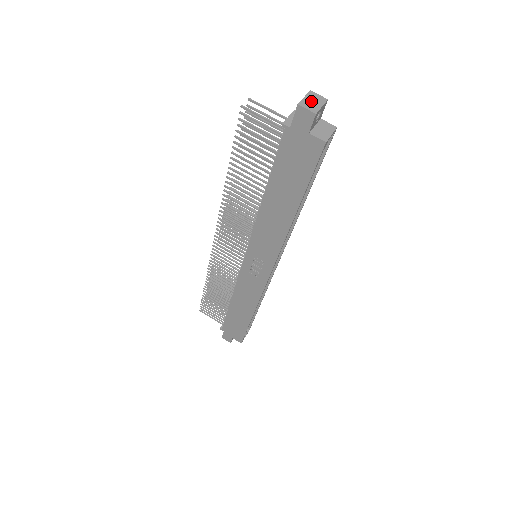
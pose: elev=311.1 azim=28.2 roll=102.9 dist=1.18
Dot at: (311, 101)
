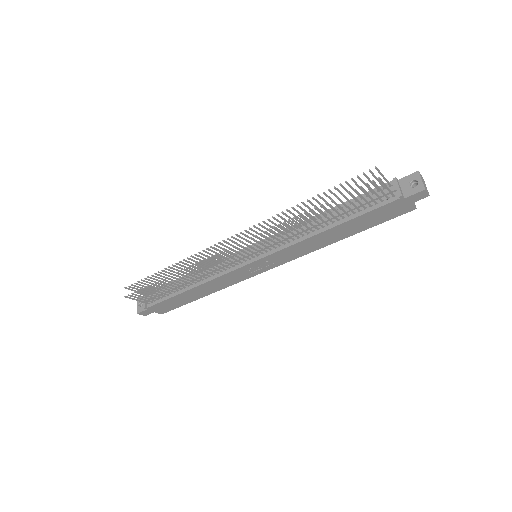
Dot at: (424, 183)
